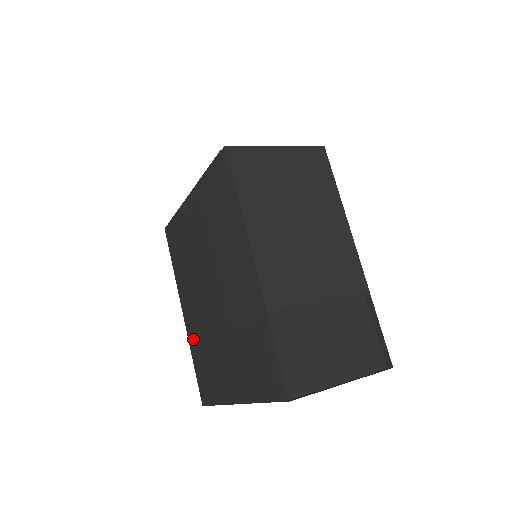
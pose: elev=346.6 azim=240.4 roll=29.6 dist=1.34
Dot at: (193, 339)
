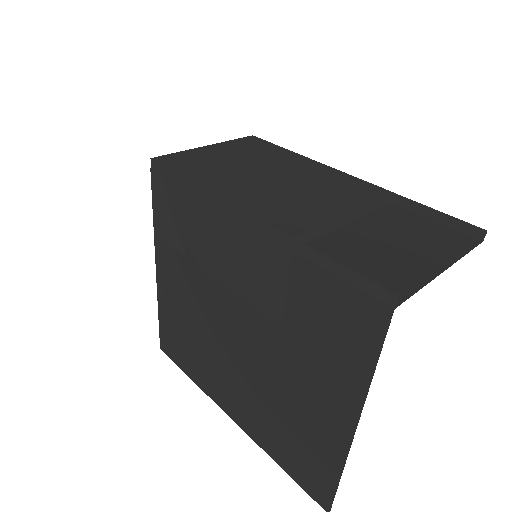
Dot at: (259, 431)
